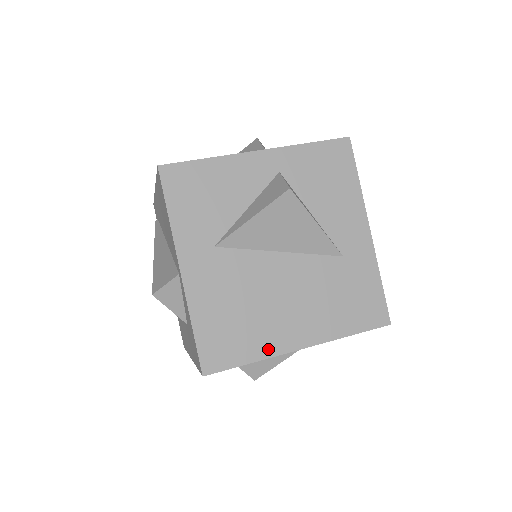
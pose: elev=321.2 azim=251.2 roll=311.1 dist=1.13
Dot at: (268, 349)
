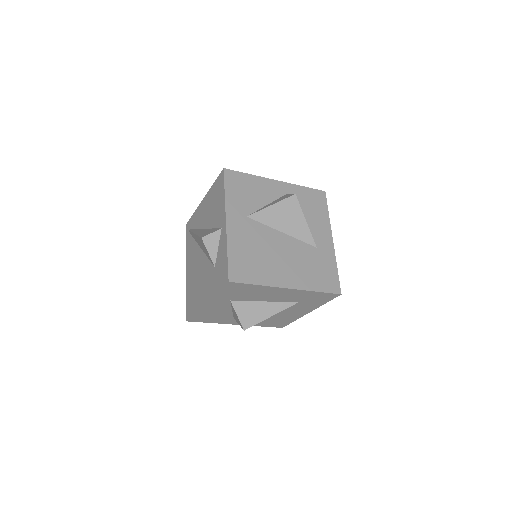
Dot at: (269, 281)
